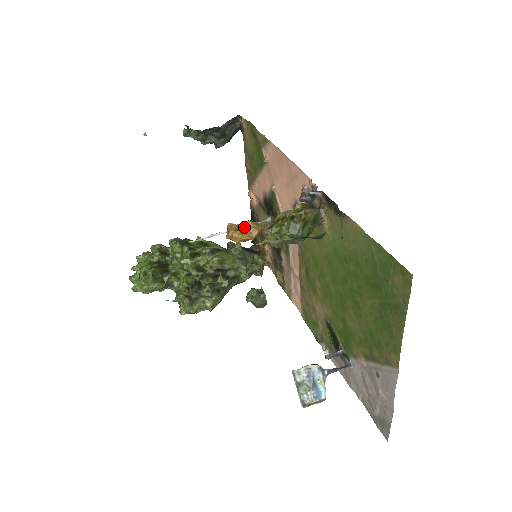
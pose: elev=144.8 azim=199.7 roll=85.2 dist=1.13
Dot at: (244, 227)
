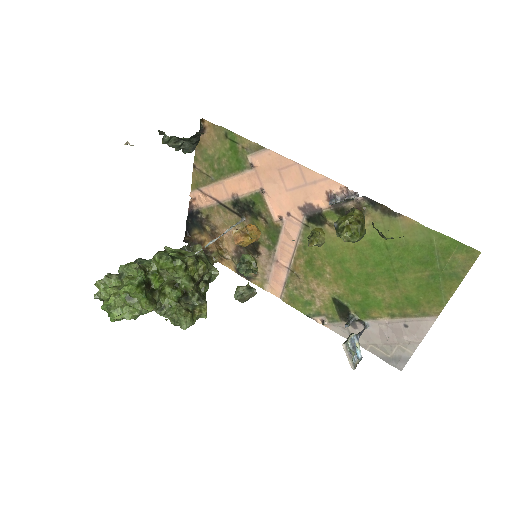
Dot at: (250, 231)
